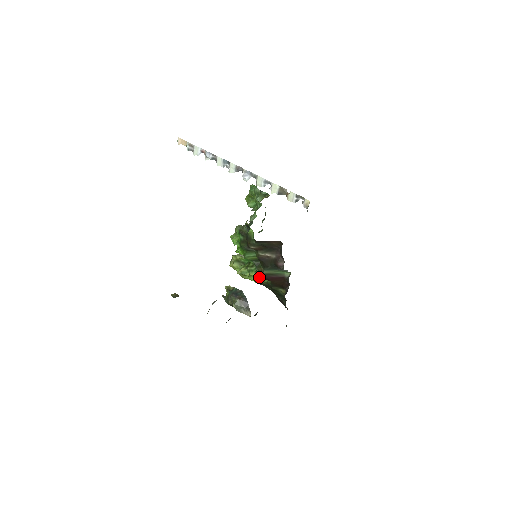
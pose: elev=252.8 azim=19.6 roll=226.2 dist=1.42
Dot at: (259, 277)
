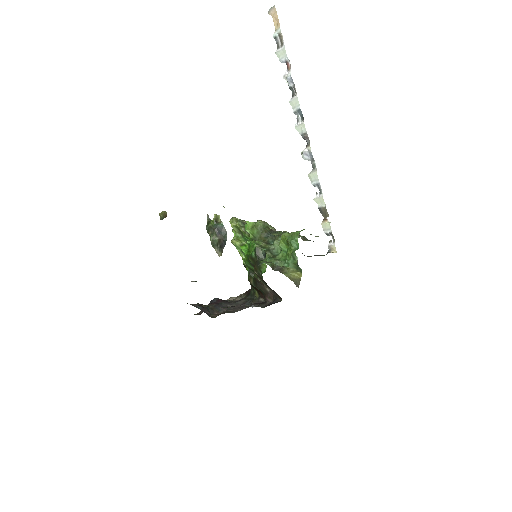
Dot at: occluded
